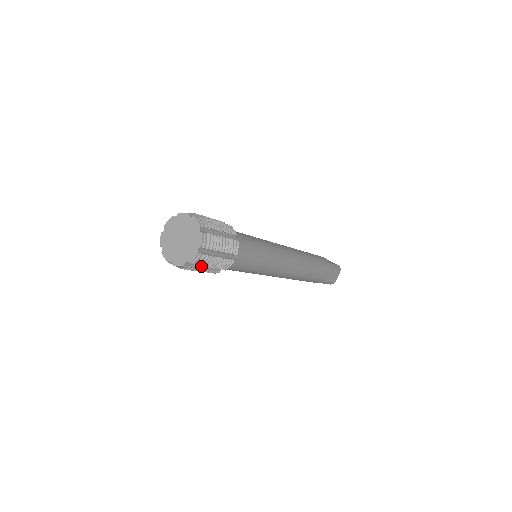
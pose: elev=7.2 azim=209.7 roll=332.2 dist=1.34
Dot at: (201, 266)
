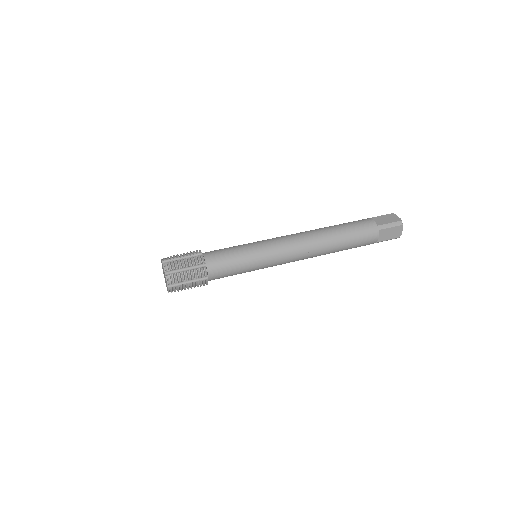
Dot at: occluded
